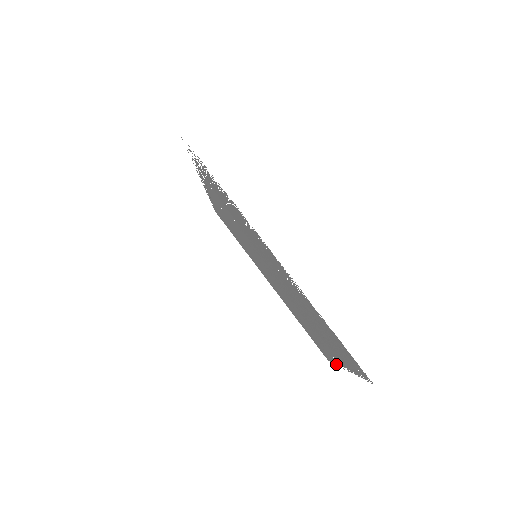
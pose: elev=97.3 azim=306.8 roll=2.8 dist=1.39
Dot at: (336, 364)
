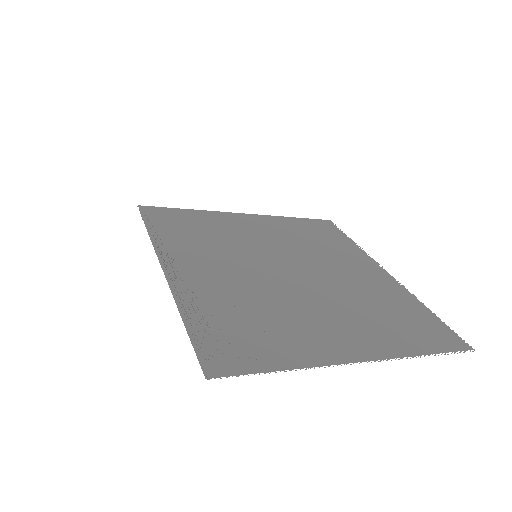
Dot at: (361, 250)
